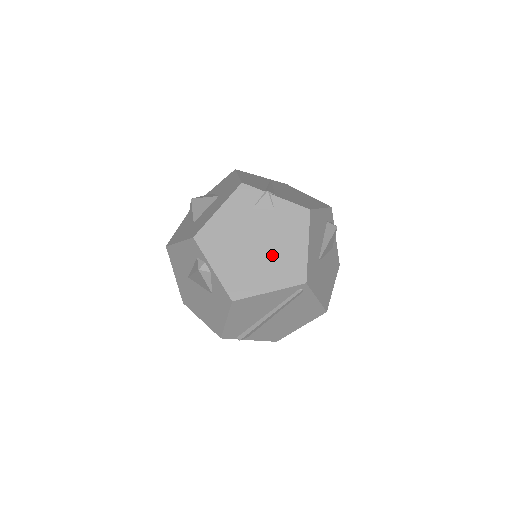
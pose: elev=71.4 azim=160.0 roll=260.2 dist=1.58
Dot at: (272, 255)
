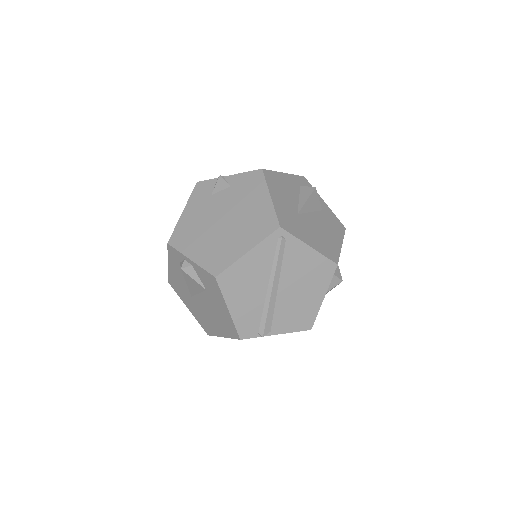
Dot at: (240, 221)
